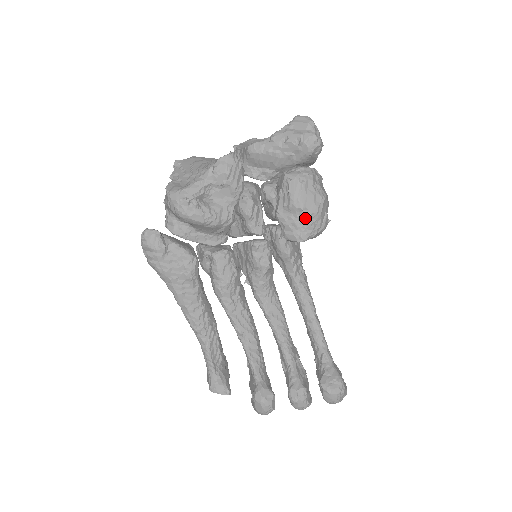
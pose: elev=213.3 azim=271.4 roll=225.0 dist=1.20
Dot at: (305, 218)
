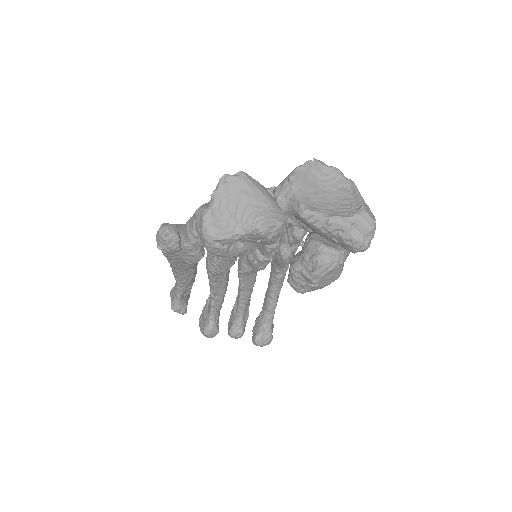
Dot at: (313, 287)
